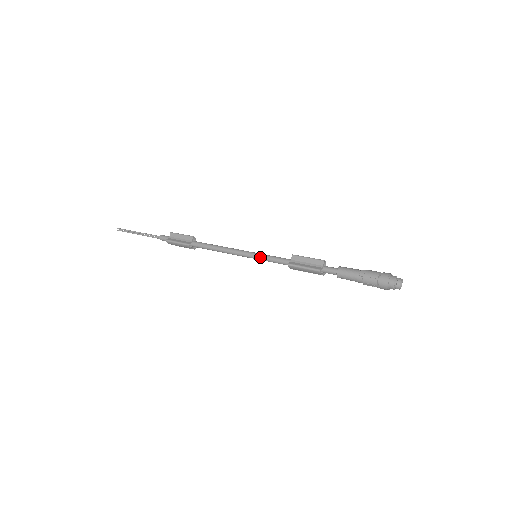
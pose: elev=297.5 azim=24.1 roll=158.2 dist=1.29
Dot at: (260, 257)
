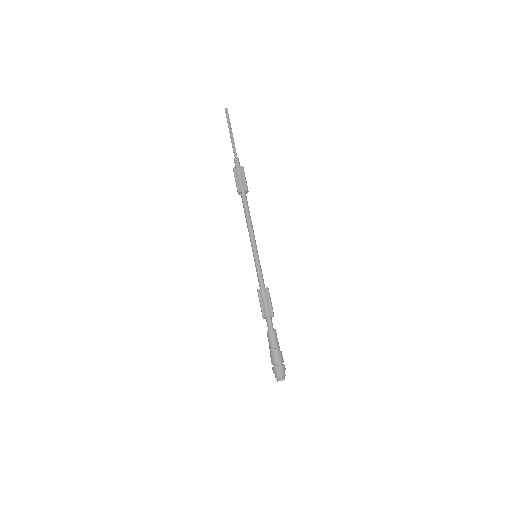
Dot at: (255, 261)
